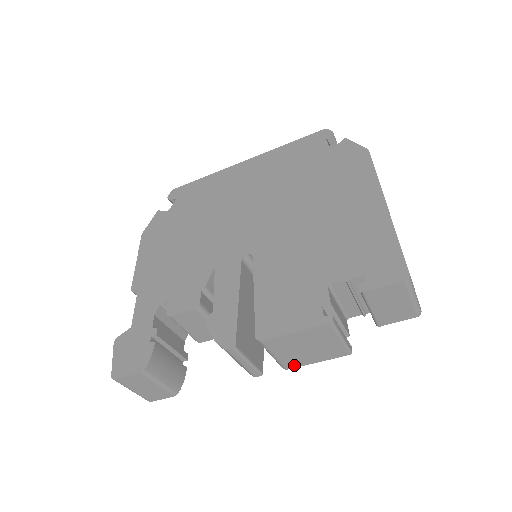
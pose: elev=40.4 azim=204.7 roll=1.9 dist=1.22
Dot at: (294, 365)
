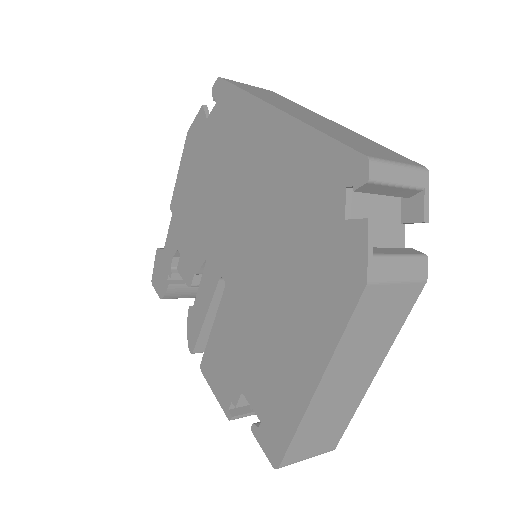
Dot at: occluded
